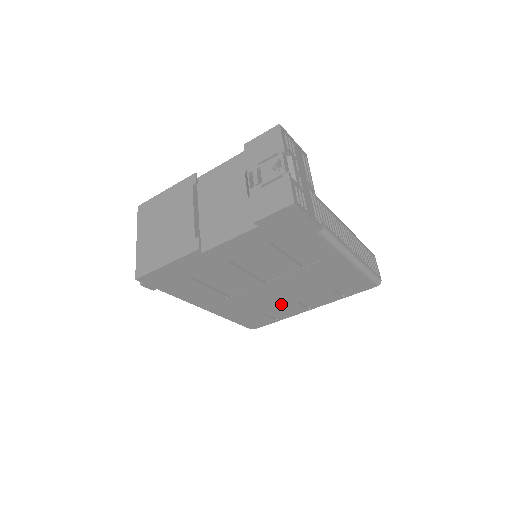
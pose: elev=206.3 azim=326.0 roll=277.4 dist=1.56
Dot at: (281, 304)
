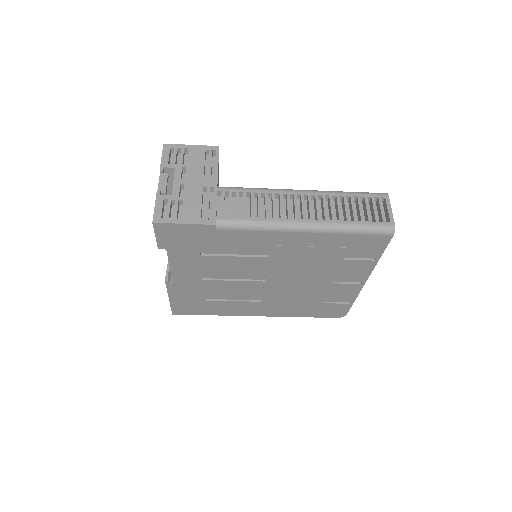
Dot at: (321, 290)
